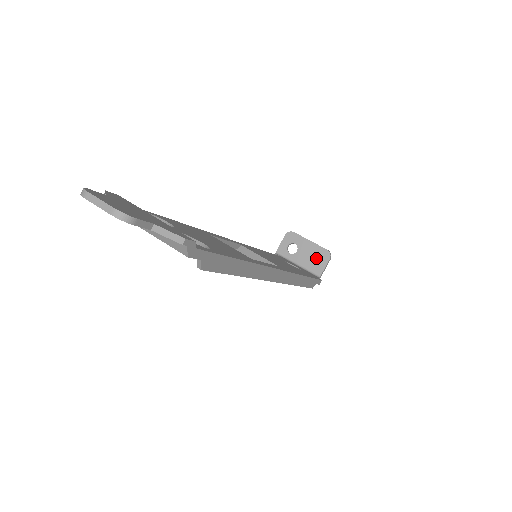
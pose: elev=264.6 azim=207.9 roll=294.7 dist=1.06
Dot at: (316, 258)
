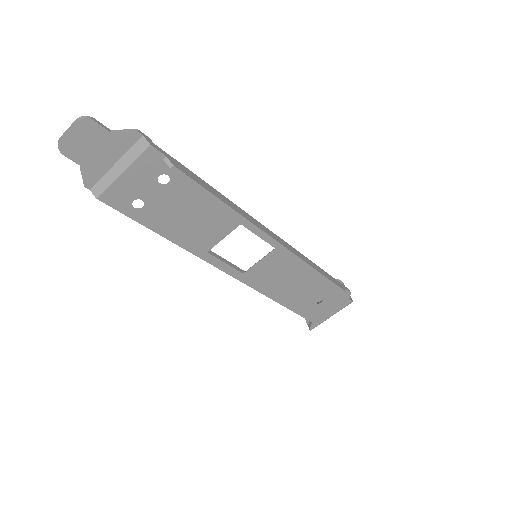
Dot at: occluded
